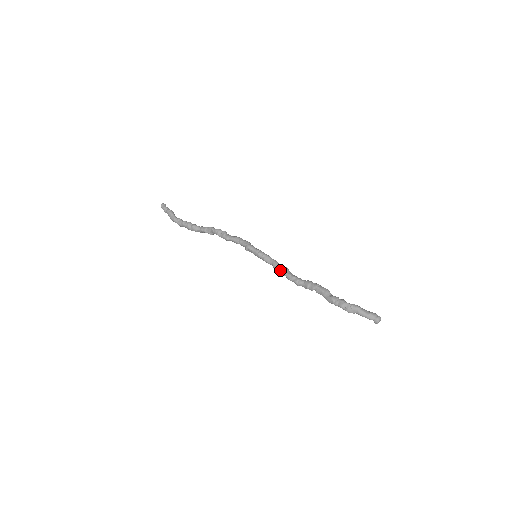
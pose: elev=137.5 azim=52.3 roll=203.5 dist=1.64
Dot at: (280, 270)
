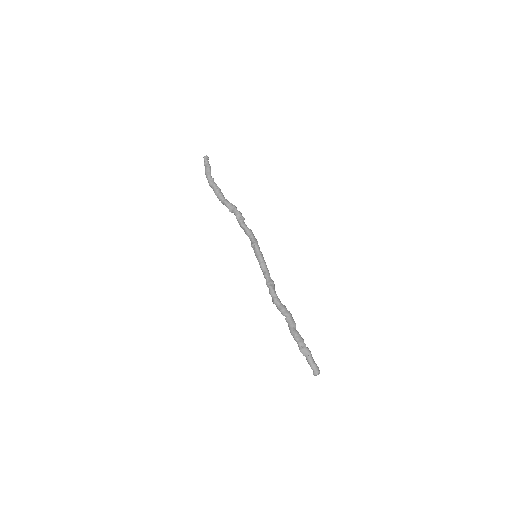
Dot at: (269, 281)
